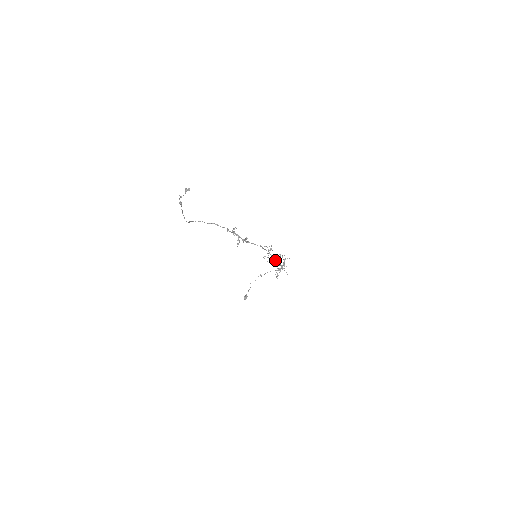
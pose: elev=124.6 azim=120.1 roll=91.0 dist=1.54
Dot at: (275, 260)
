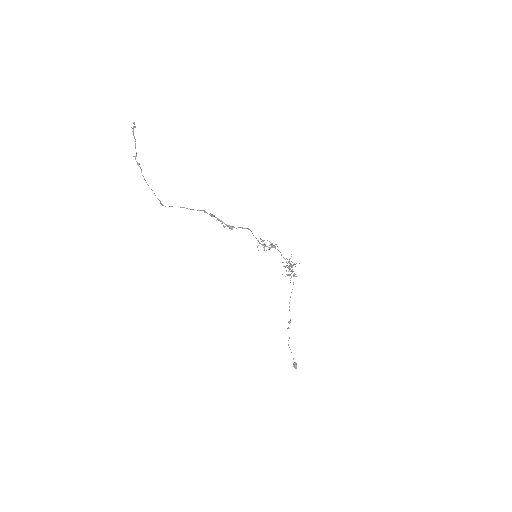
Dot at: occluded
